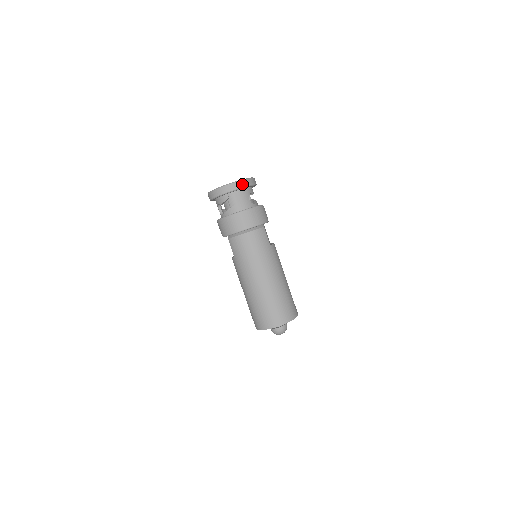
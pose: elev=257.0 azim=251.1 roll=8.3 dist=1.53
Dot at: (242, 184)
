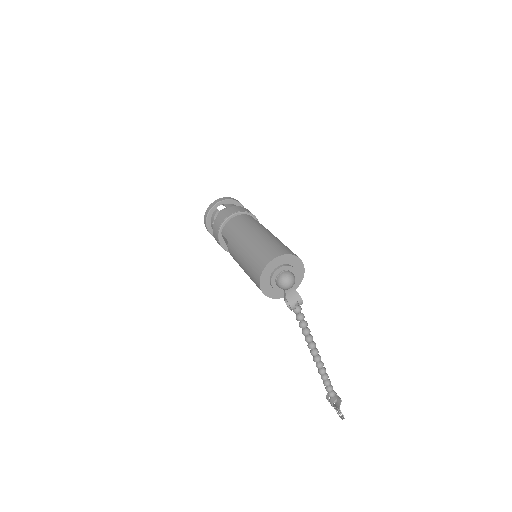
Dot at: (228, 198)
